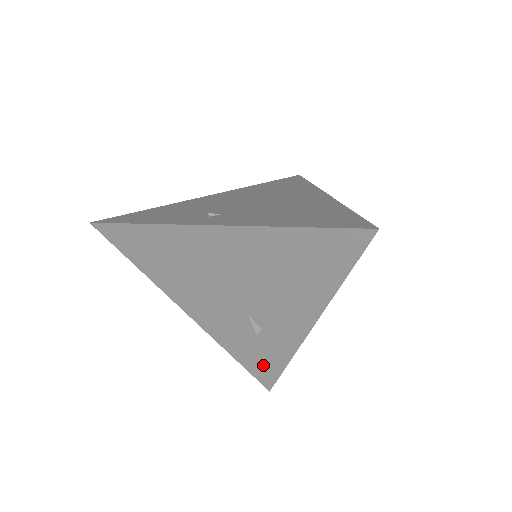
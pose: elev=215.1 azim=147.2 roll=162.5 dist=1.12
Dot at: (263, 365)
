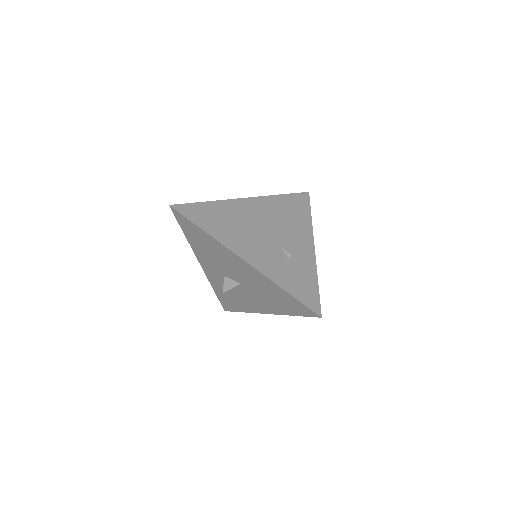
Dot at: (305, 289)
